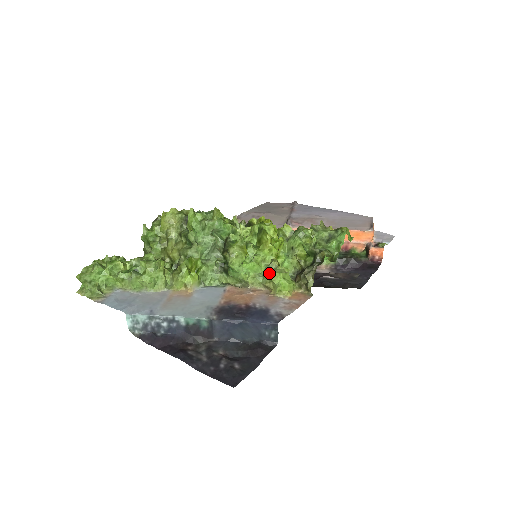
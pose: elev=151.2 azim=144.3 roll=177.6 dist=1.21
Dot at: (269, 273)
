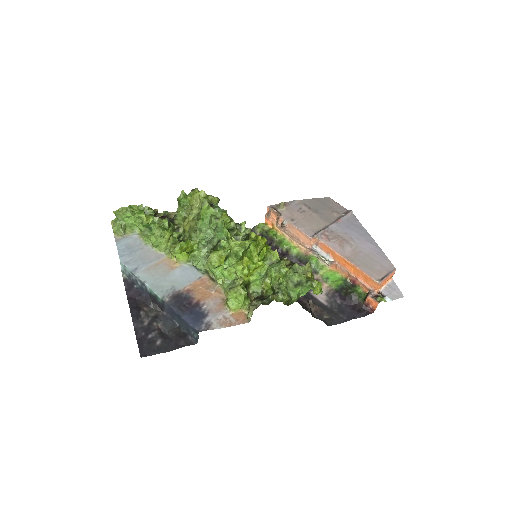
Dot at: (232, 286)
